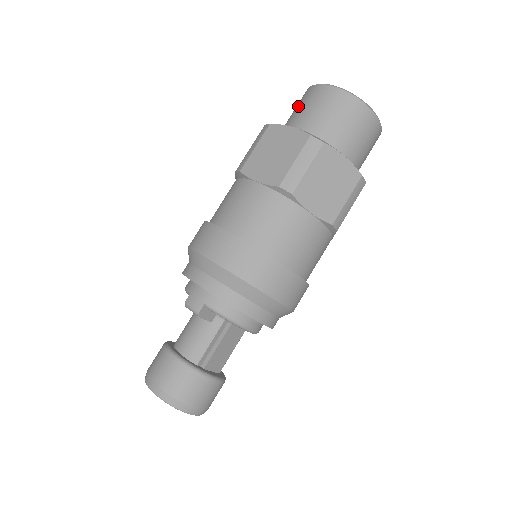
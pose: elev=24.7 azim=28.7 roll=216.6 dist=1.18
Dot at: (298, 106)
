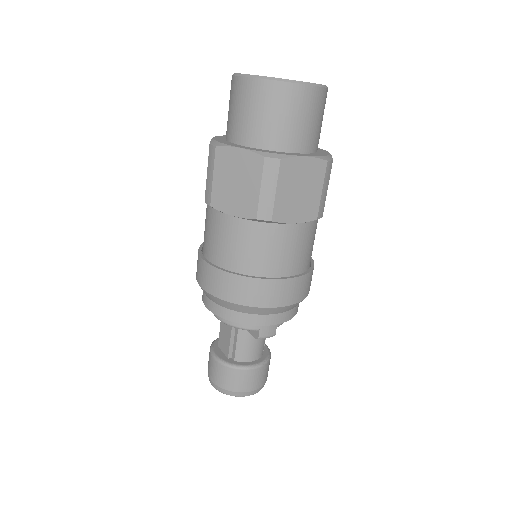
Dot at: (276, 112)
